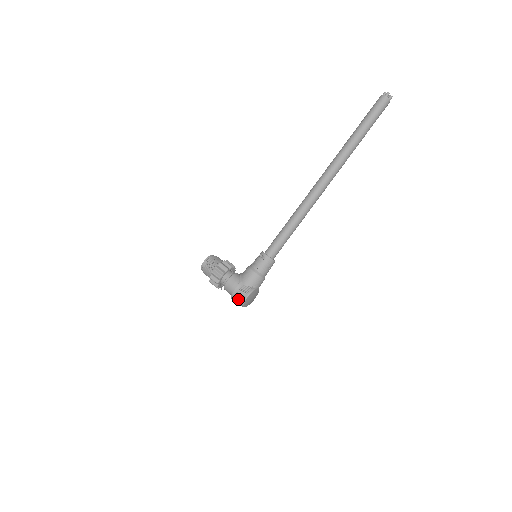
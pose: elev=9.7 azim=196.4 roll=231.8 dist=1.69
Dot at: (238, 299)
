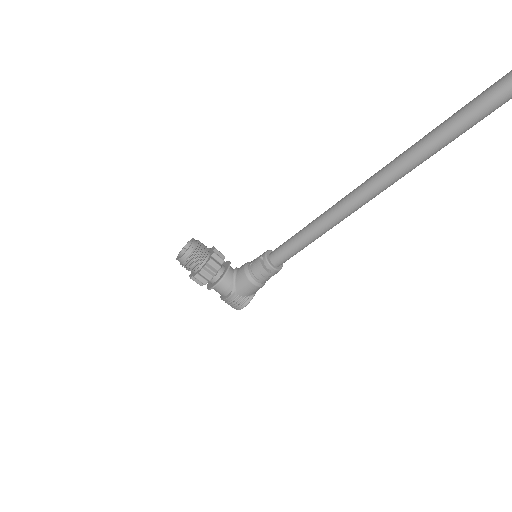
Dot at: (230, 305)
